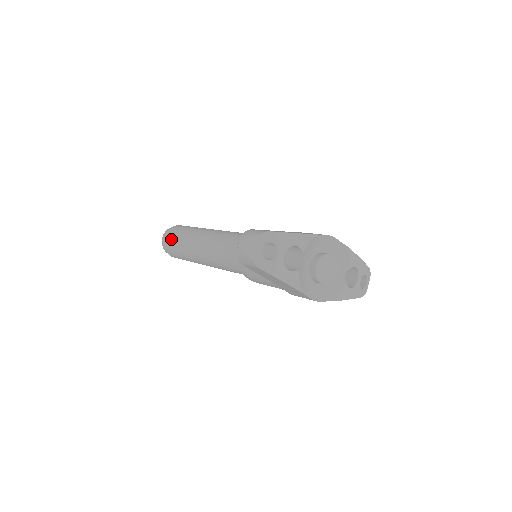
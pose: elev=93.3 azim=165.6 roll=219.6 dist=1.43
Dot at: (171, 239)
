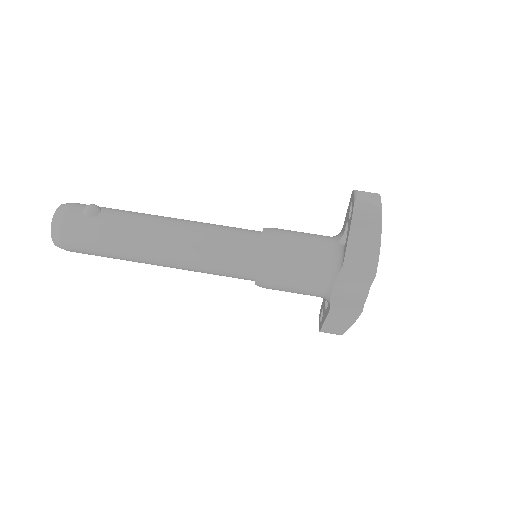
Dot at: (96, 209)
